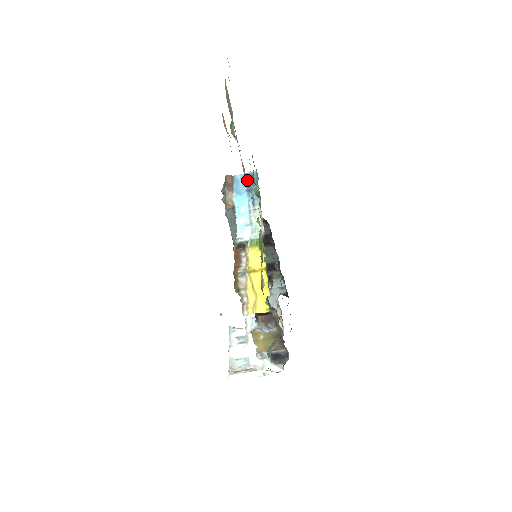
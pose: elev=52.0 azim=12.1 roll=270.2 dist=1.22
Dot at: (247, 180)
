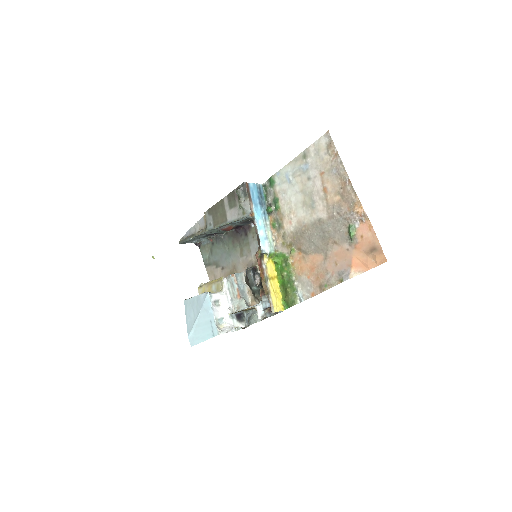
Dot at: (258, 192)
